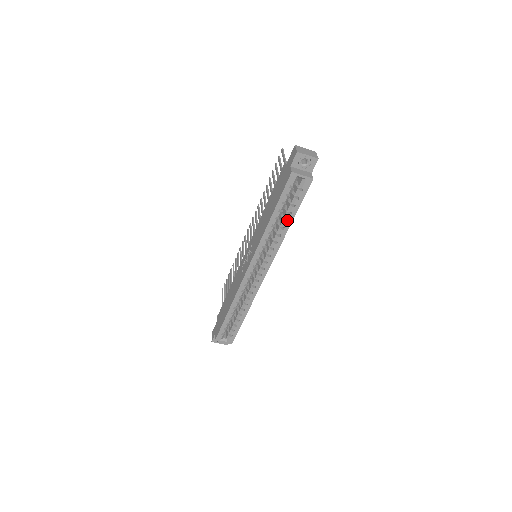
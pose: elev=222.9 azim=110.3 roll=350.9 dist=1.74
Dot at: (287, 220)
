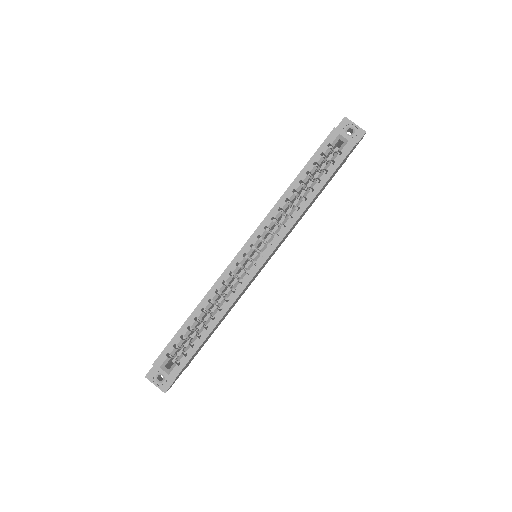
Dot at: occluded
